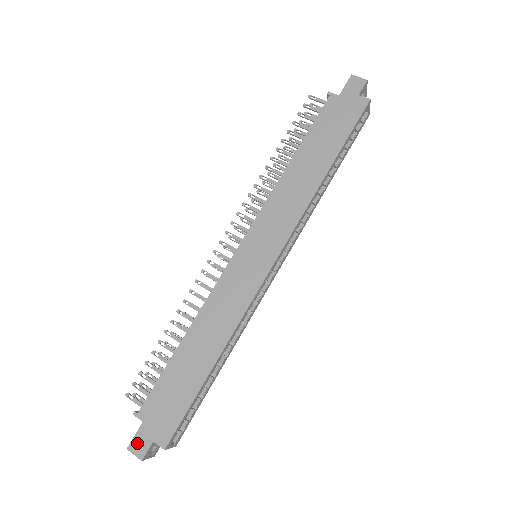
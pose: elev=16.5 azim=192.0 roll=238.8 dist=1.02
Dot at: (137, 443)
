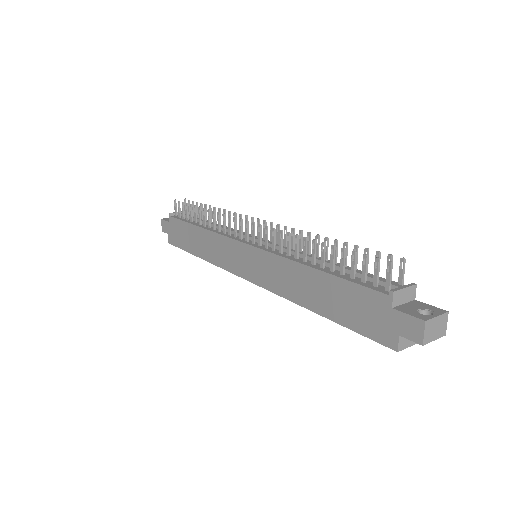
Dot at: (164, 224)
